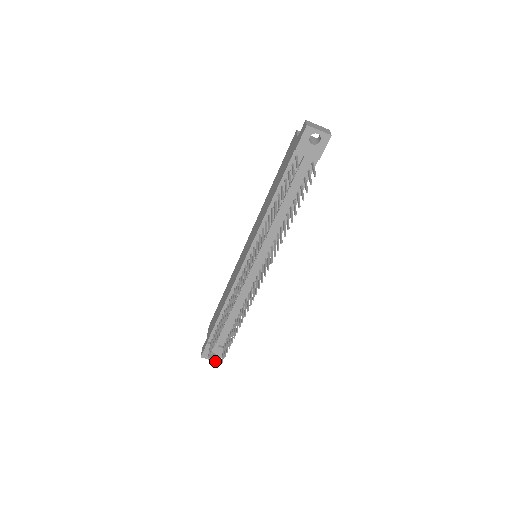
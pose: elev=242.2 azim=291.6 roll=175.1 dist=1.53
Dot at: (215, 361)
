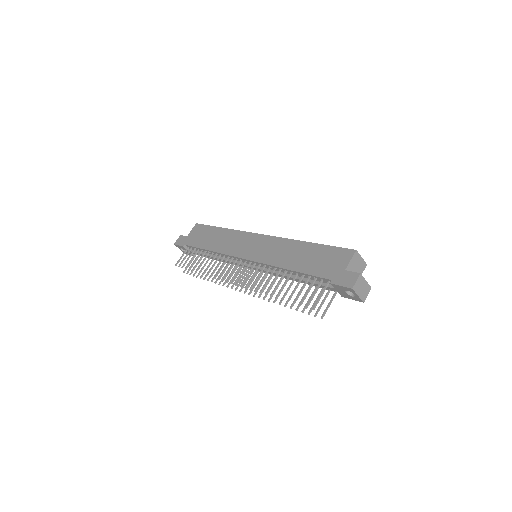
Dot at: (183, 252)
